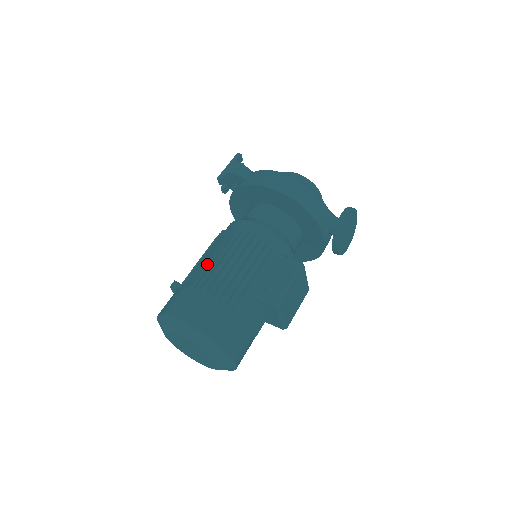
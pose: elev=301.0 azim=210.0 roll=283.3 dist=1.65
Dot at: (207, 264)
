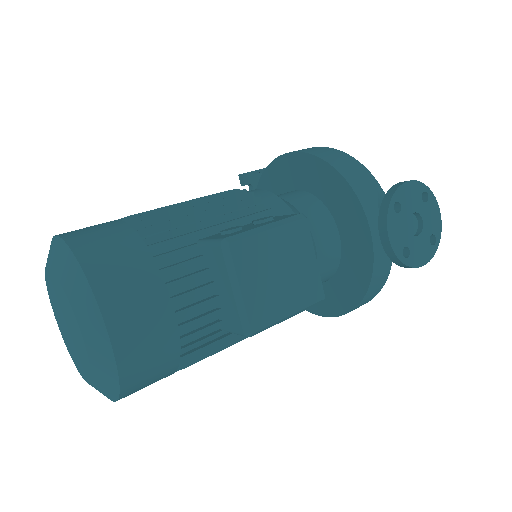
Dot at: occluded
